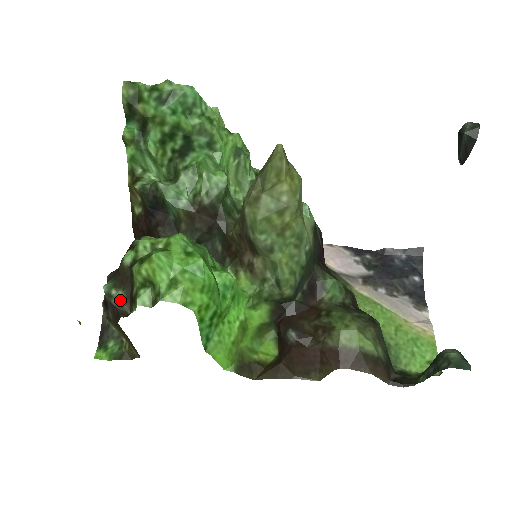
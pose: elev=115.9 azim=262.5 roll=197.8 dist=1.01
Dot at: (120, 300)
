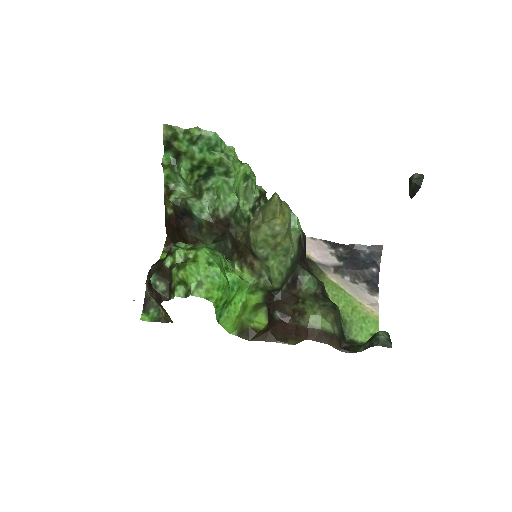
Dot at: (162, 289)
